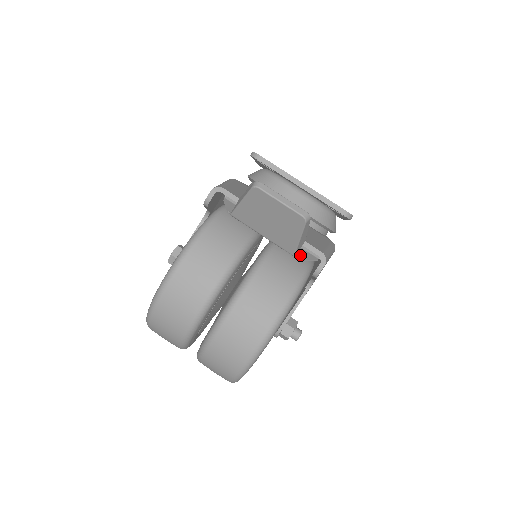
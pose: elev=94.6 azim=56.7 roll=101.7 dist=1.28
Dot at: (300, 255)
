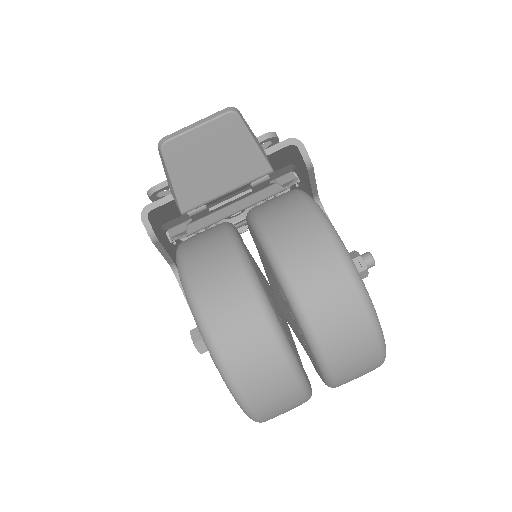
Dot at: (279, 185)
